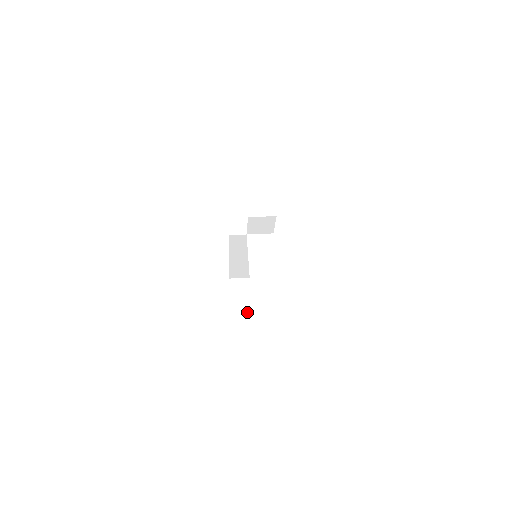
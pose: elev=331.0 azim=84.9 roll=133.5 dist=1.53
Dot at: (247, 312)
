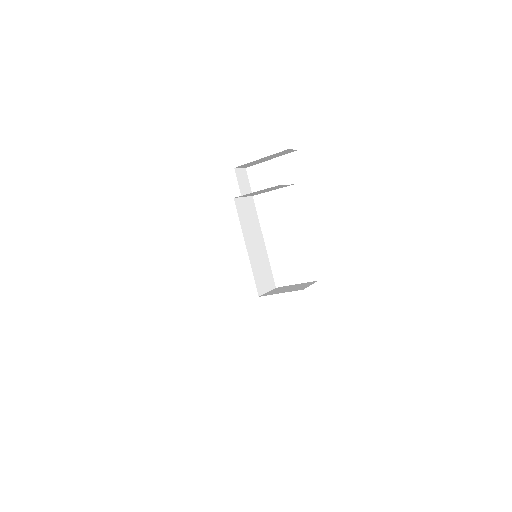
Dot at: (300, 287)
